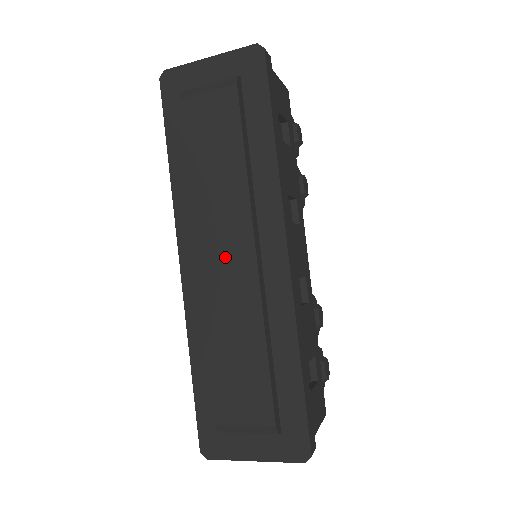
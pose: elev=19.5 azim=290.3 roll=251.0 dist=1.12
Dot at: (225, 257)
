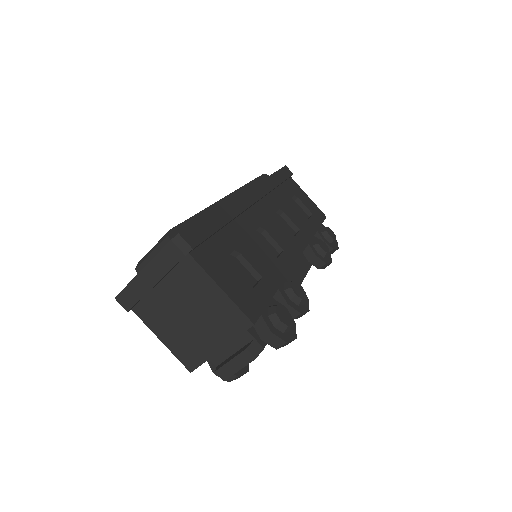
Dot at: occluded
